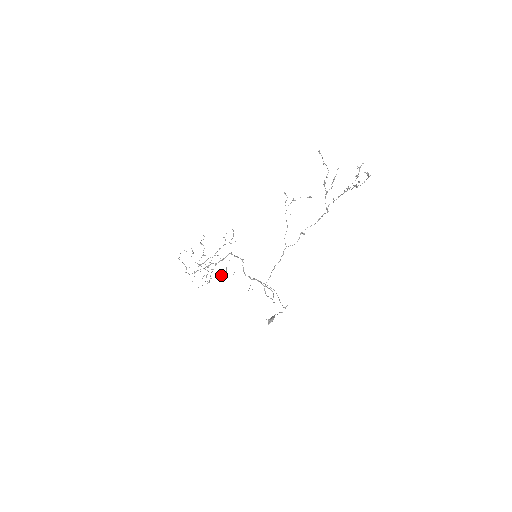
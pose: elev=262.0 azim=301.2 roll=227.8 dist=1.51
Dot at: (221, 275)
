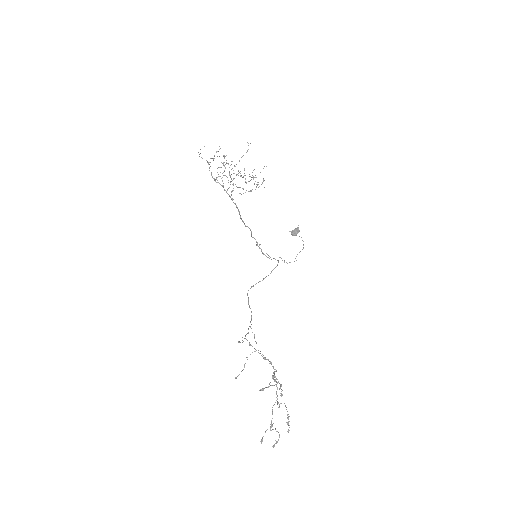
Dot at: (252, 177)
